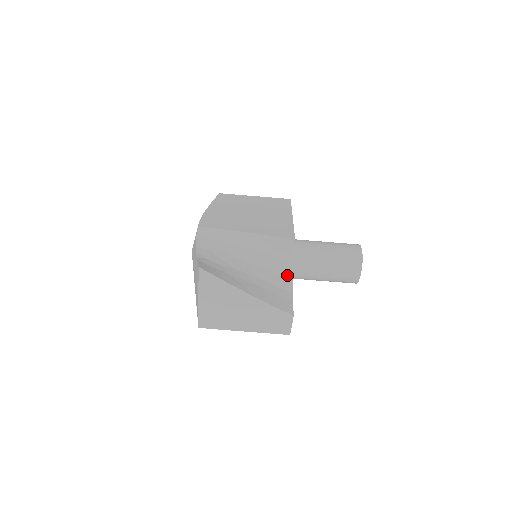
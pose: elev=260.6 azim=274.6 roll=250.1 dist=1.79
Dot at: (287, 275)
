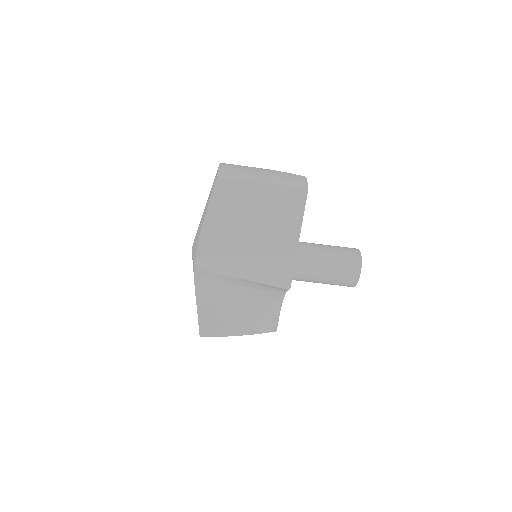
Dot at: (279, 298)
